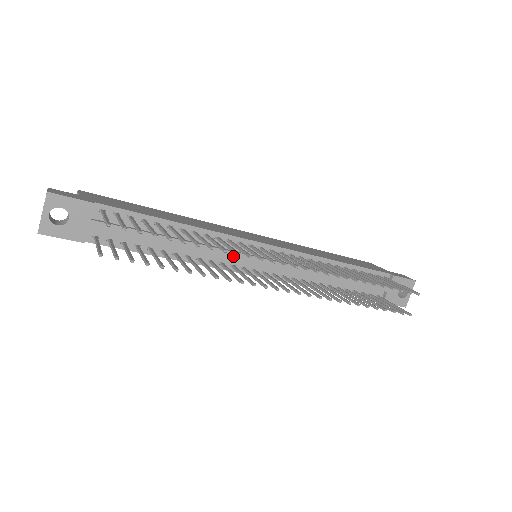
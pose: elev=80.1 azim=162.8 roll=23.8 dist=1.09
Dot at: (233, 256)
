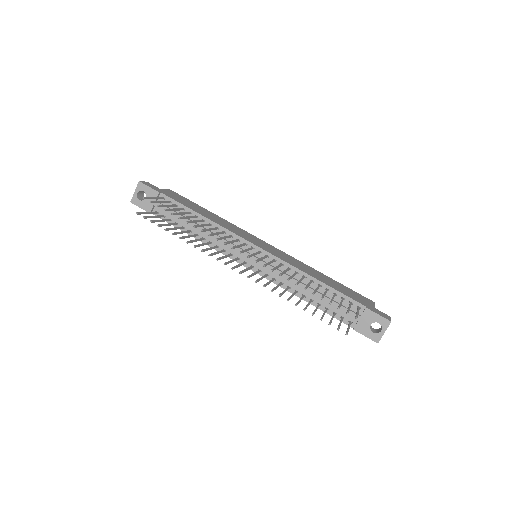
Dot at: (231, 247)
